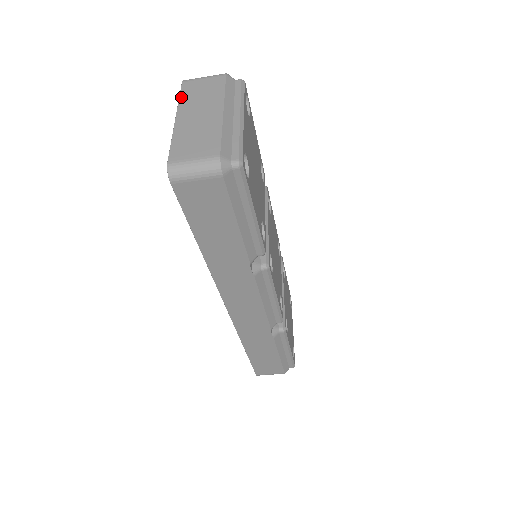
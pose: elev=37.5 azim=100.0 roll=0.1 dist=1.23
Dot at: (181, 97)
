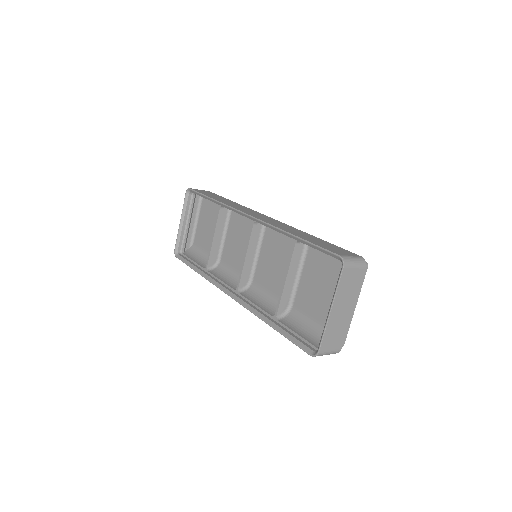
Dot at: (339, 287)
